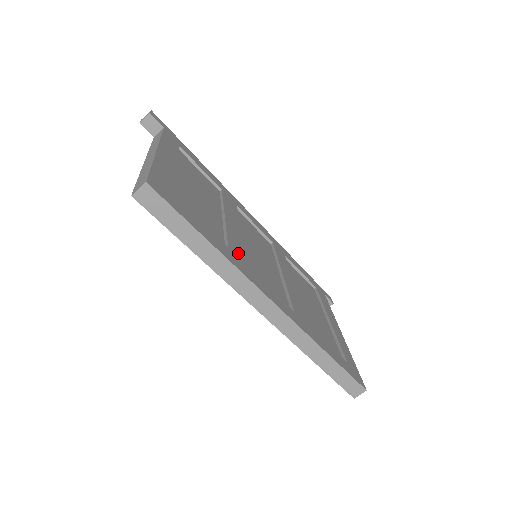
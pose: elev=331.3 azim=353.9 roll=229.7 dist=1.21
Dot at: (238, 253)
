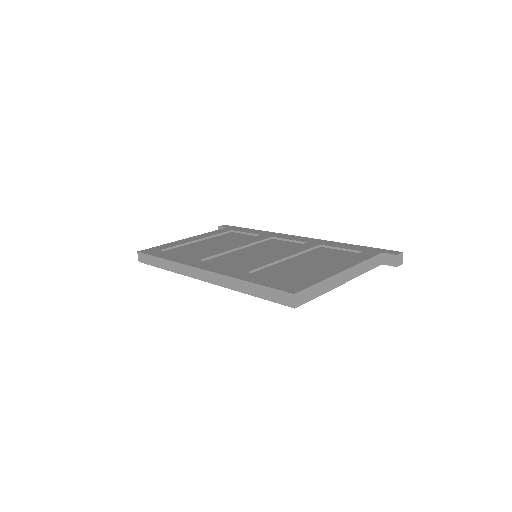
Dot at: (199, 257)
